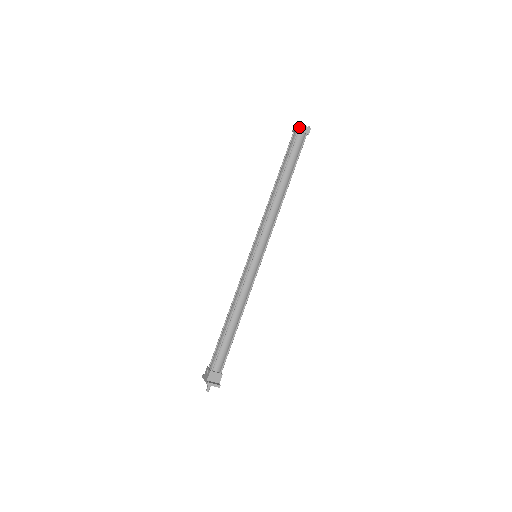
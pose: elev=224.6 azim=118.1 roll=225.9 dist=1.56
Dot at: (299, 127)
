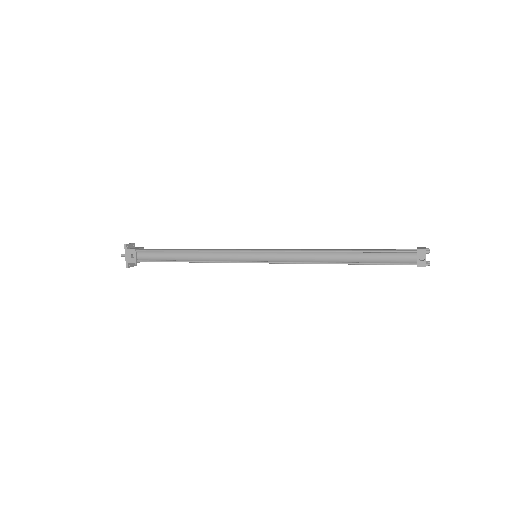
Dot at: occluded
